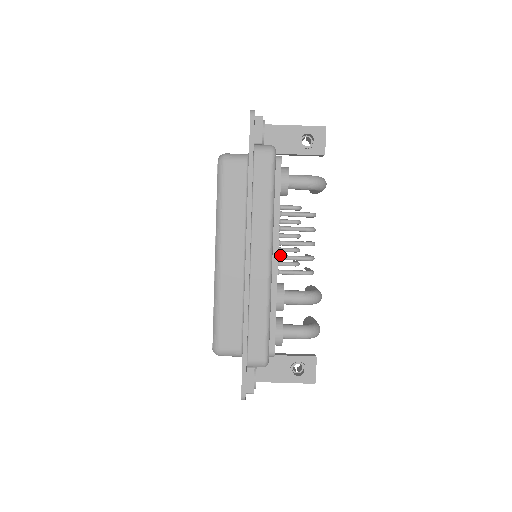
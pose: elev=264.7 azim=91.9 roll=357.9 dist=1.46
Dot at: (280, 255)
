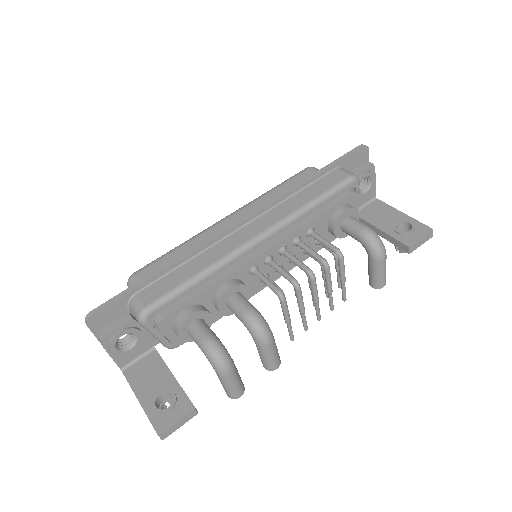
Dot at: (273, 259)
